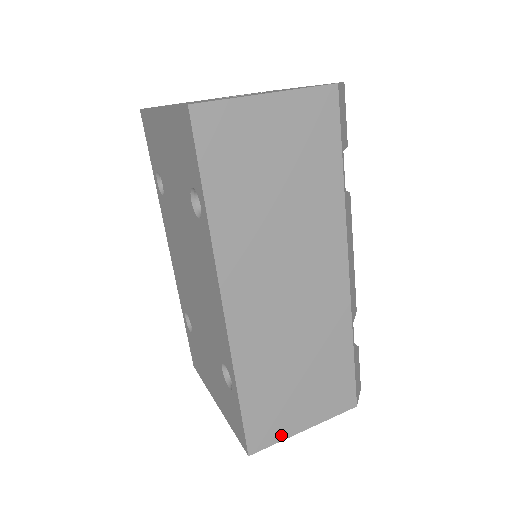
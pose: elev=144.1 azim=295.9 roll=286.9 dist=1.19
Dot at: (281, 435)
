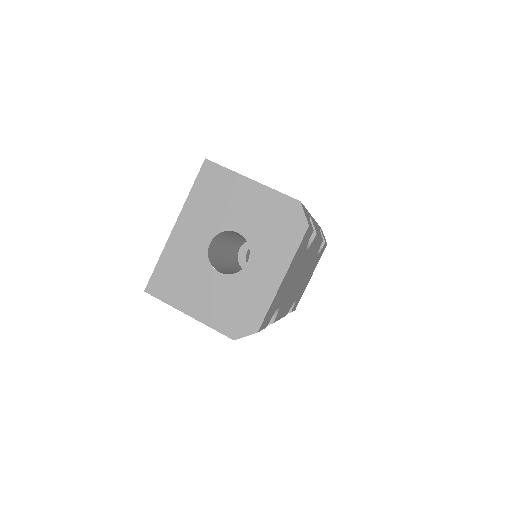
Dot at: occluded
